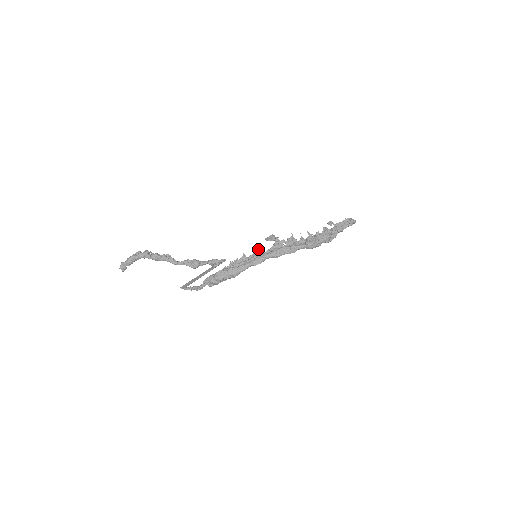
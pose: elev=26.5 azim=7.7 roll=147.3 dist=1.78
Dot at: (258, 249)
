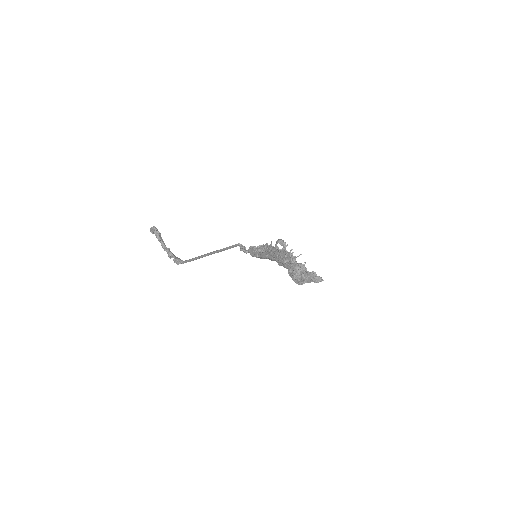
Dot at: (275, 246)
